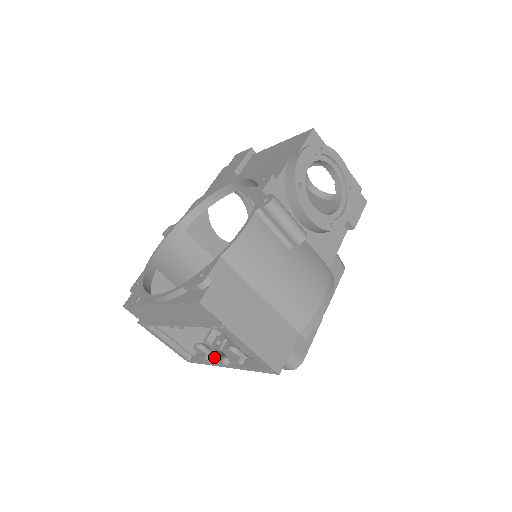
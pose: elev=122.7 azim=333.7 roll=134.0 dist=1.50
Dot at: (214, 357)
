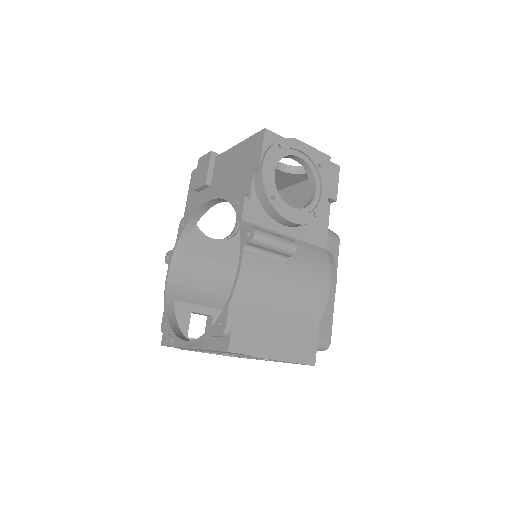
Dot at: occluded
